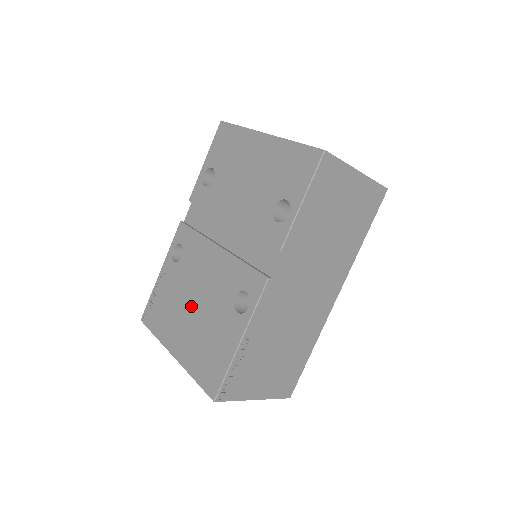
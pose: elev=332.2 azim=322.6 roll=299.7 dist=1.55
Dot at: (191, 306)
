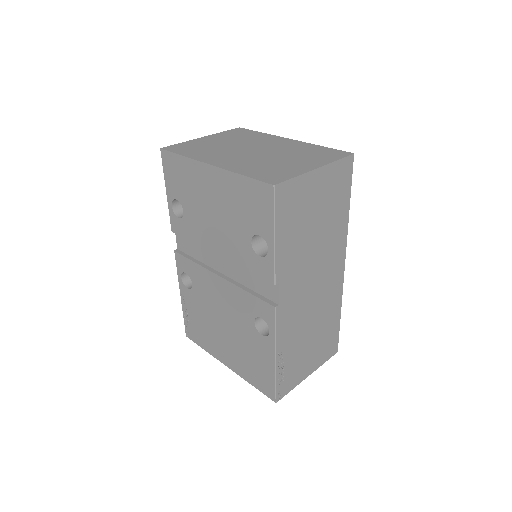
Dot at: (221, 327)
